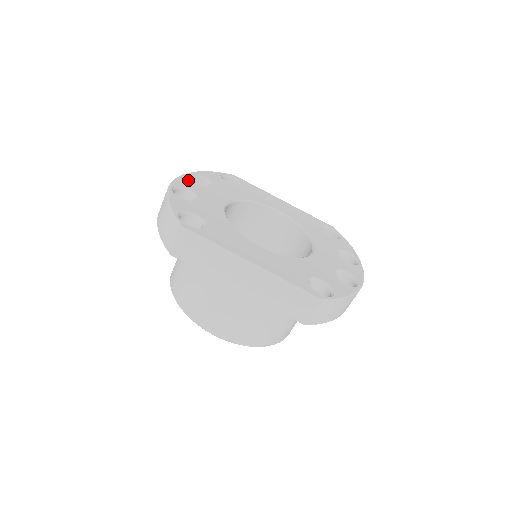
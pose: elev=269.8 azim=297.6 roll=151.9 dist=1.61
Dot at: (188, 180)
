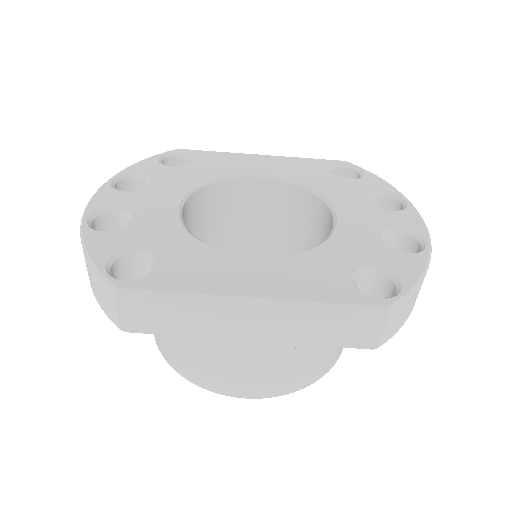
Dot at: (110, 193)
